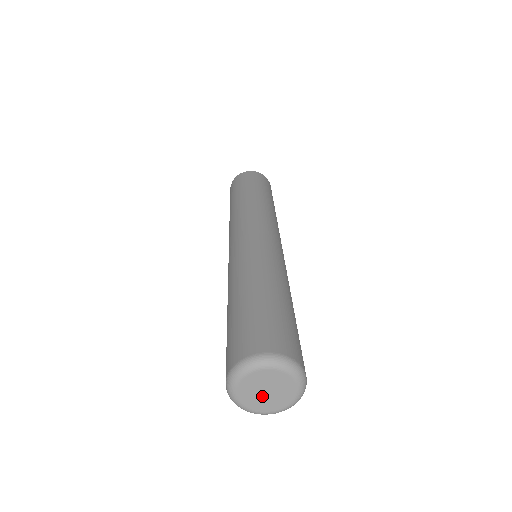
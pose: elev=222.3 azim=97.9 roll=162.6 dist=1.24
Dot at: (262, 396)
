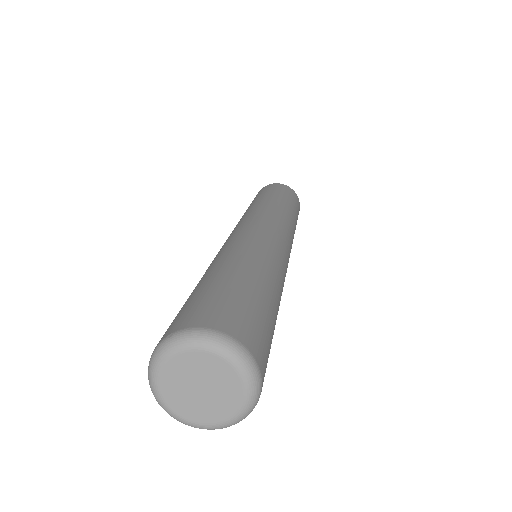
Dot at: (189, 387)
